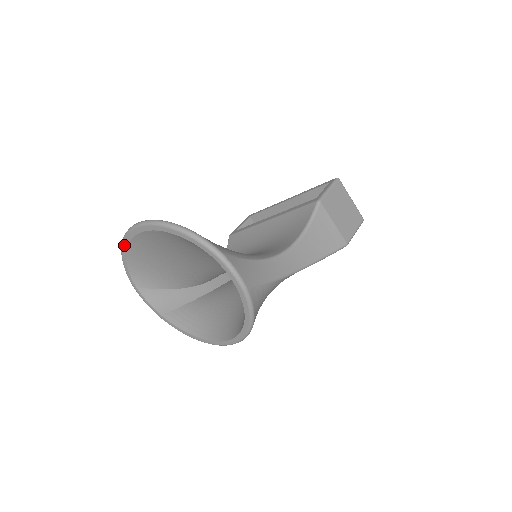
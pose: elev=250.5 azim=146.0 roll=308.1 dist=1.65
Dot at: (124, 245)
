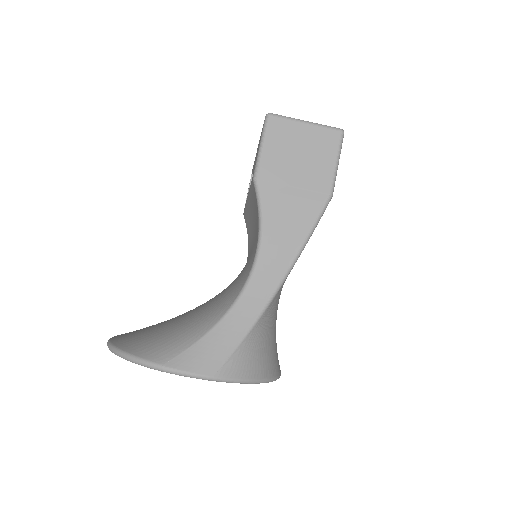
Dot at: occluded
